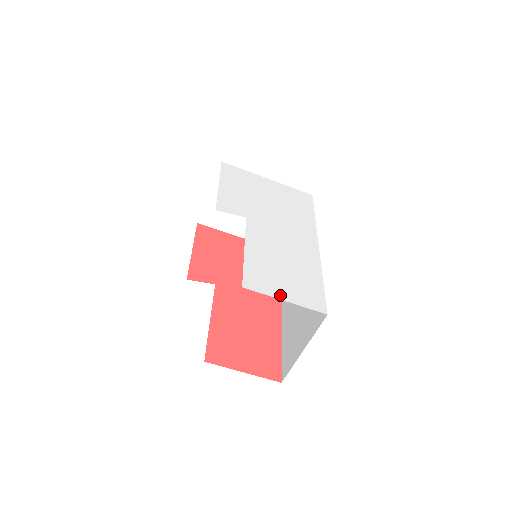
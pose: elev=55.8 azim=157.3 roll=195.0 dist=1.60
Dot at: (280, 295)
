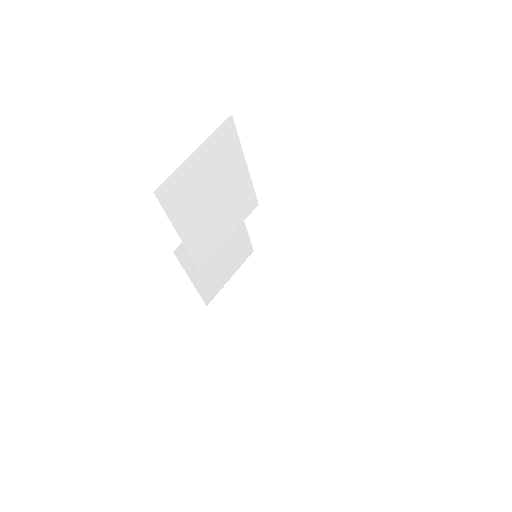
Dot at: occluded
